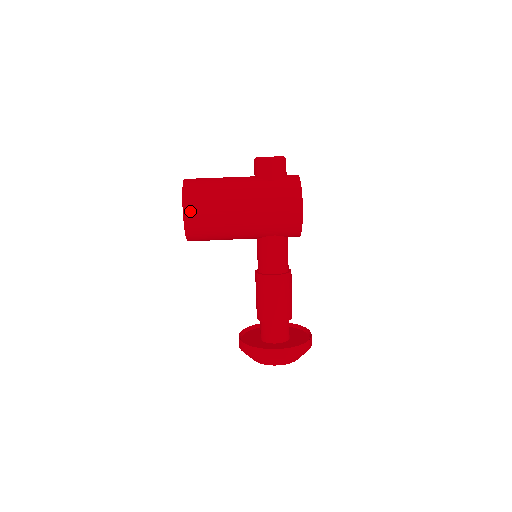
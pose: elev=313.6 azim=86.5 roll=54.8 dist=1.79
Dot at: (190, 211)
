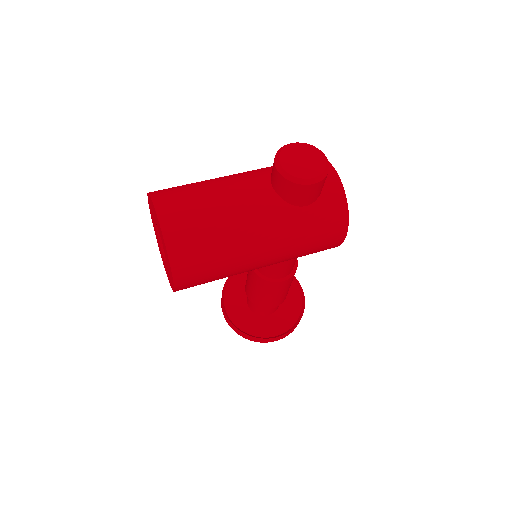
Dot at: (185, 282)
